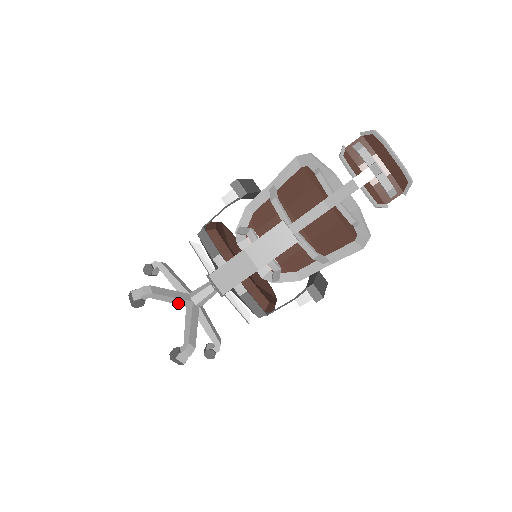
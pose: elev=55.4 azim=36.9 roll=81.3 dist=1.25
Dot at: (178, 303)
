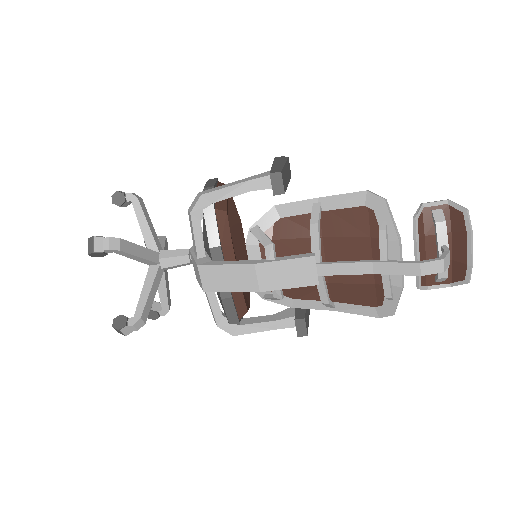
Dot at: (143, 261)
